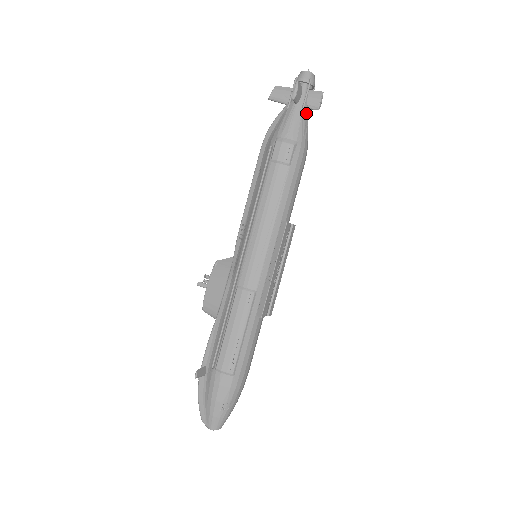
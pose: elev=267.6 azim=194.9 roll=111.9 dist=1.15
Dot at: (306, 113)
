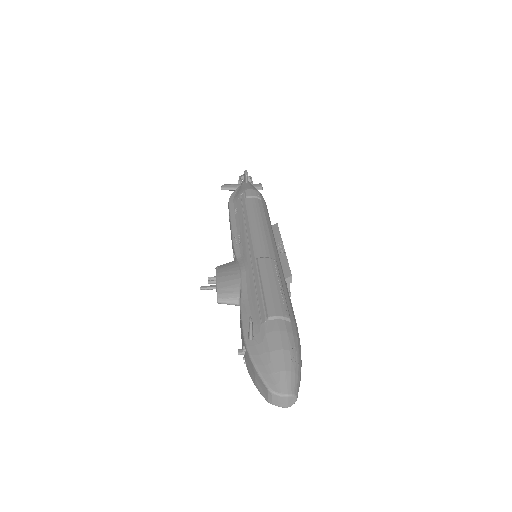
Dot at: occluded
